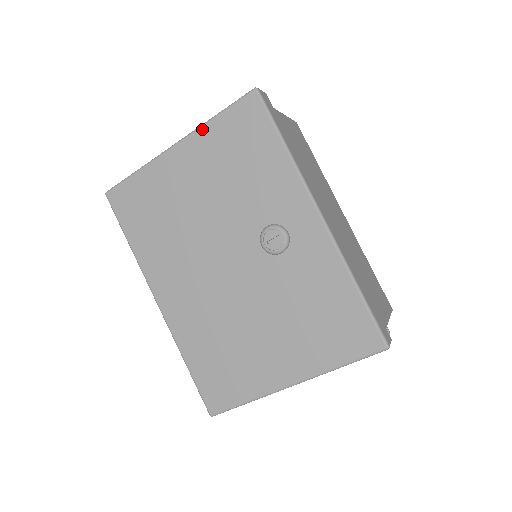
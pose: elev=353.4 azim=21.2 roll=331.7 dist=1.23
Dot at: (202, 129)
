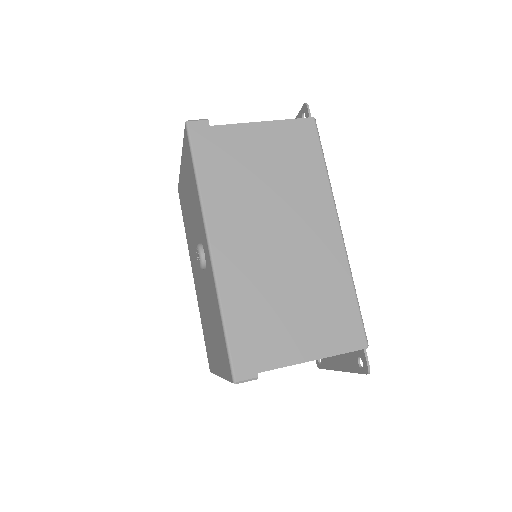
Dot at: (182, 152)
